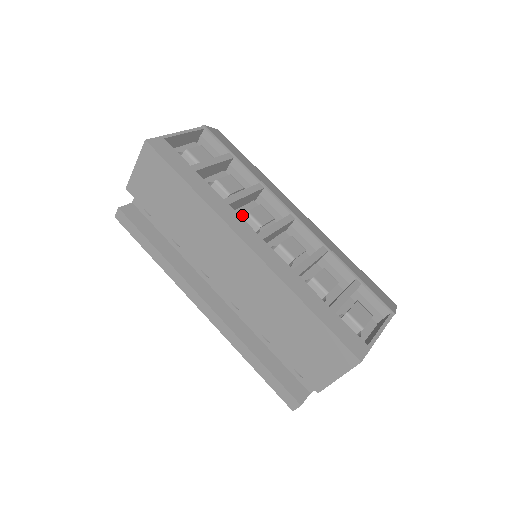
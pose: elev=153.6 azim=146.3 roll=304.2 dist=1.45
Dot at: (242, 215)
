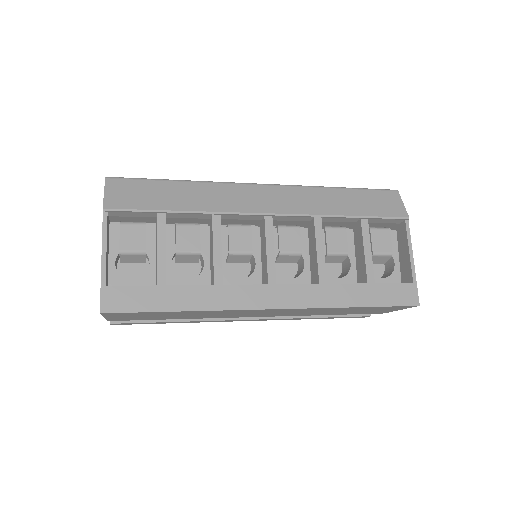
Dot at: occluded
